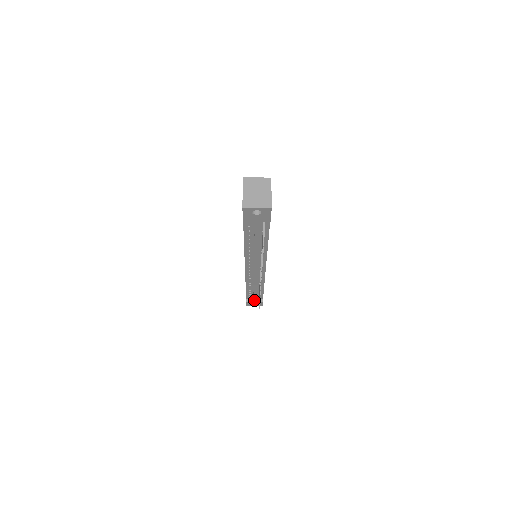
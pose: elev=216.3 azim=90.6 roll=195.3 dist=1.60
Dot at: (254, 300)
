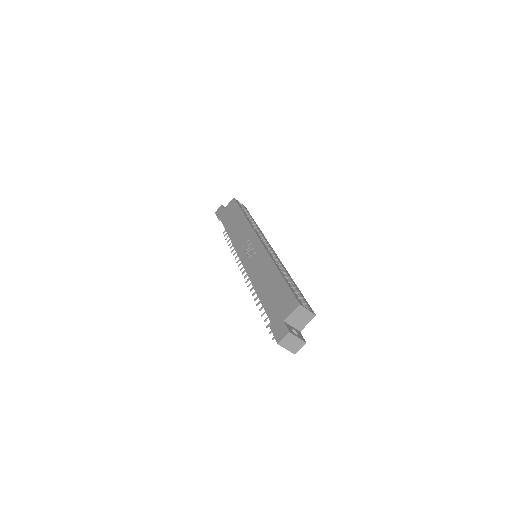
Dot at: occluded
